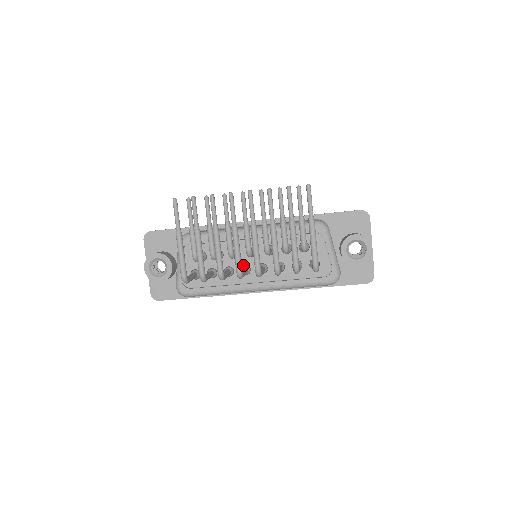
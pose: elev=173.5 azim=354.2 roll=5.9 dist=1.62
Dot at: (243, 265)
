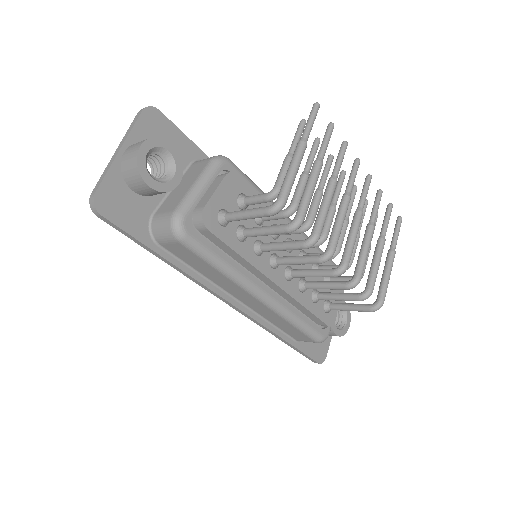
Dot at: occluded
